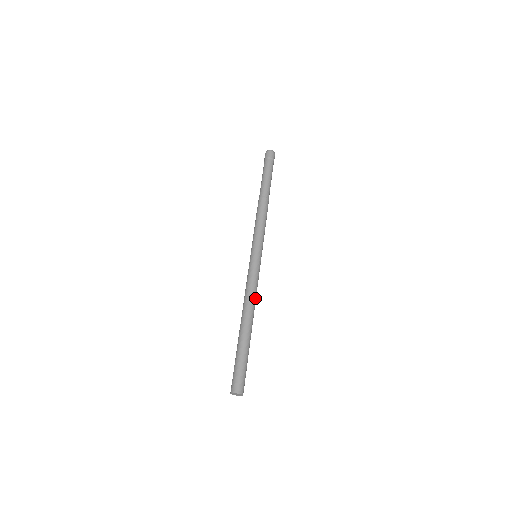
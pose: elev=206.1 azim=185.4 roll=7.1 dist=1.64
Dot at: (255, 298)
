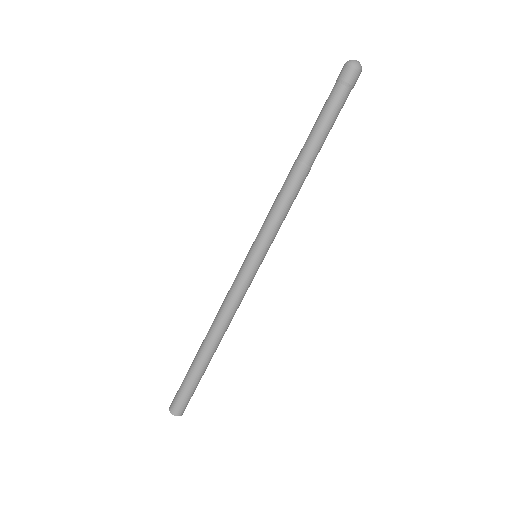
Dot at: (227, 315)
